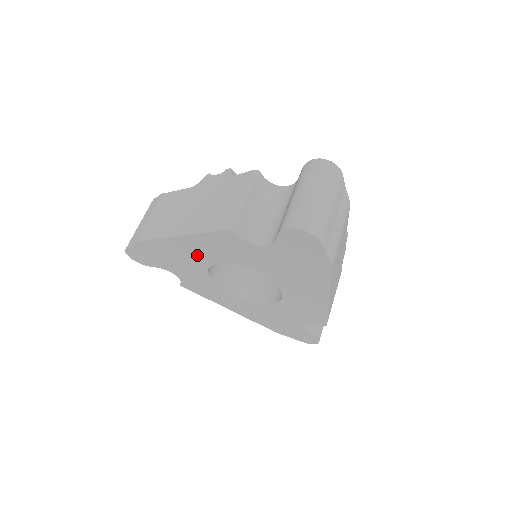
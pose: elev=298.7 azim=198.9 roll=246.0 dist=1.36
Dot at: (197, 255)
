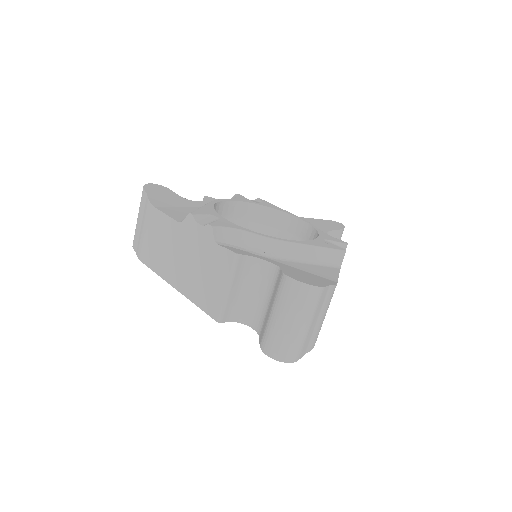
Dot at: occluded
